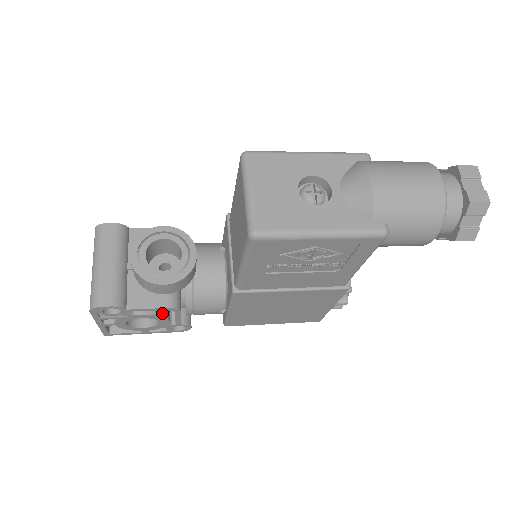
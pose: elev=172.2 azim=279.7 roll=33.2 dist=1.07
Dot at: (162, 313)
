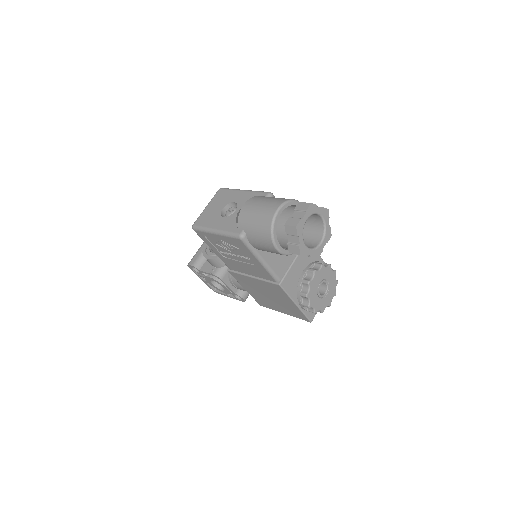
Dot at: (220, 280)
